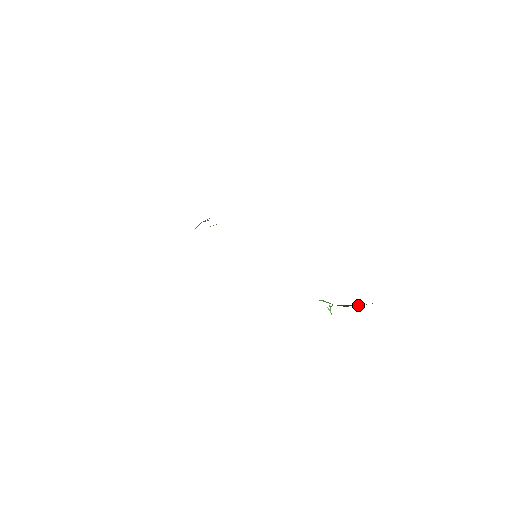
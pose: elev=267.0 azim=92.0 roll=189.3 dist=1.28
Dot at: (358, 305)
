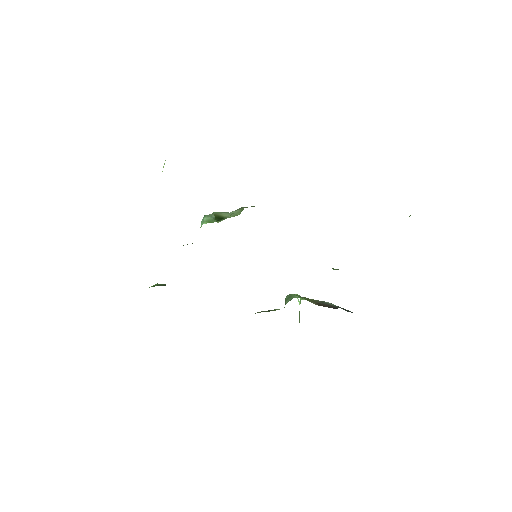
Dot at: (326, 304)
